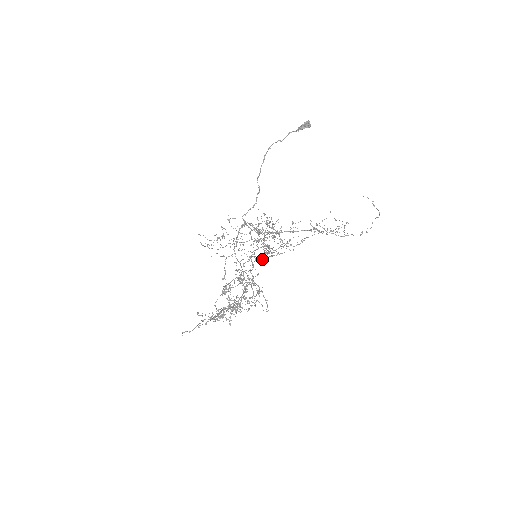
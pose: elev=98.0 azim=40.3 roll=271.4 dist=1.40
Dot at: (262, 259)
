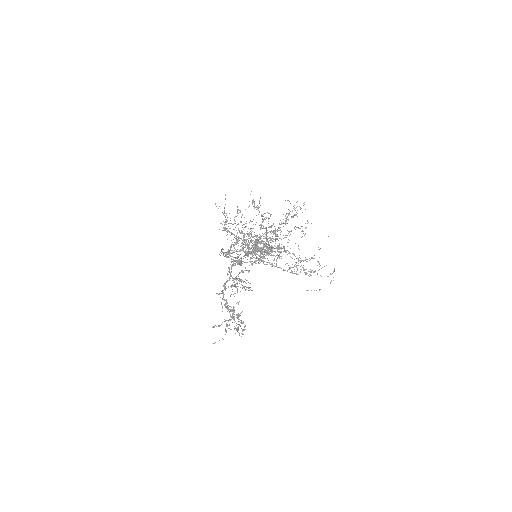
Dot at: occluded
